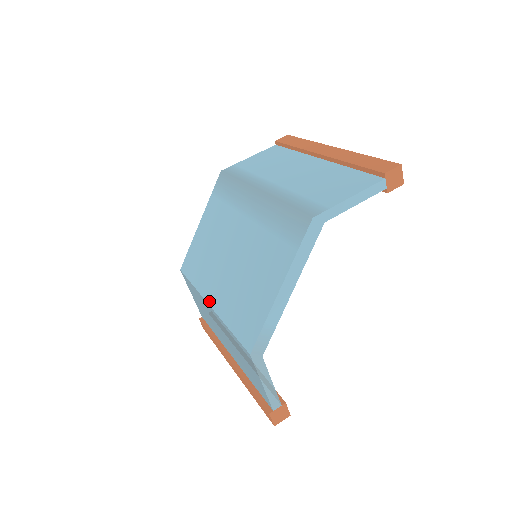
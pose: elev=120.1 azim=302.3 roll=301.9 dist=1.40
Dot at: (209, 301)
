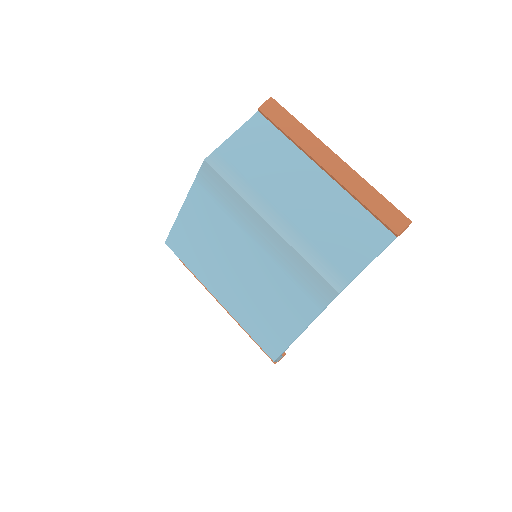
Dot at: (216, 297)
